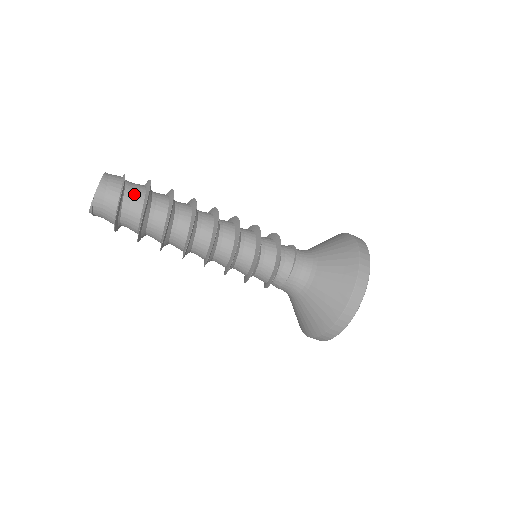
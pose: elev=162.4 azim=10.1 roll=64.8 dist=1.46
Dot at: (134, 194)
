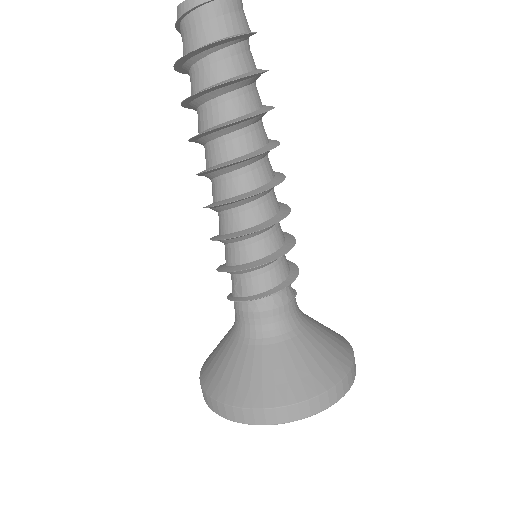
Dot at: occluded
